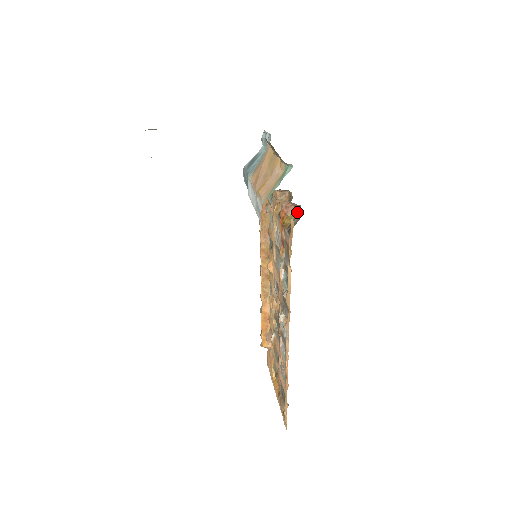
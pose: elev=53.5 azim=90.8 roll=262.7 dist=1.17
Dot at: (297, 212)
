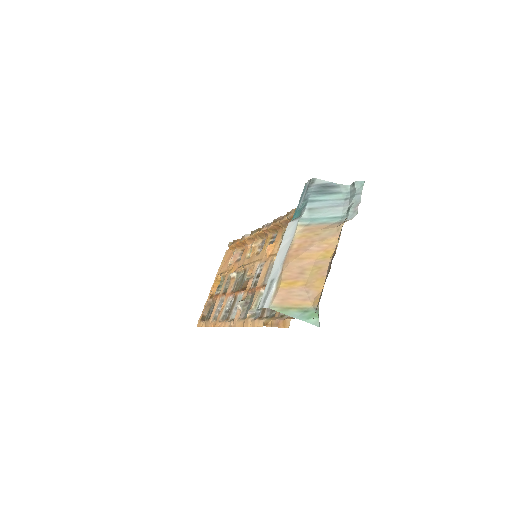
Dot at: occluded
